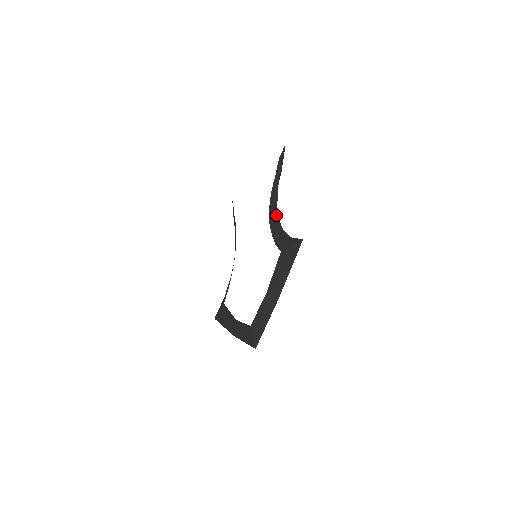
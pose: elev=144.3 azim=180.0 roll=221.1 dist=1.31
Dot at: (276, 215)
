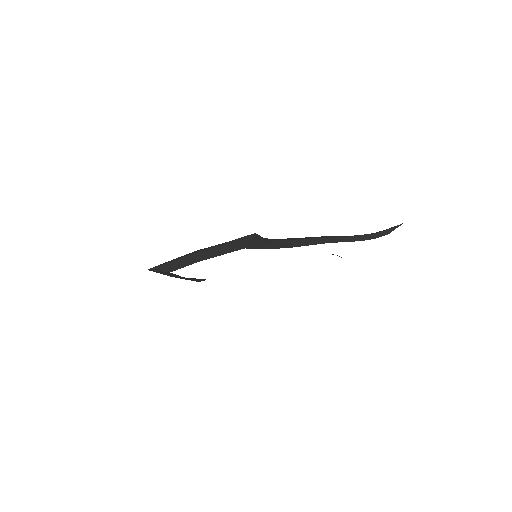
Dot at: (299, 239)
